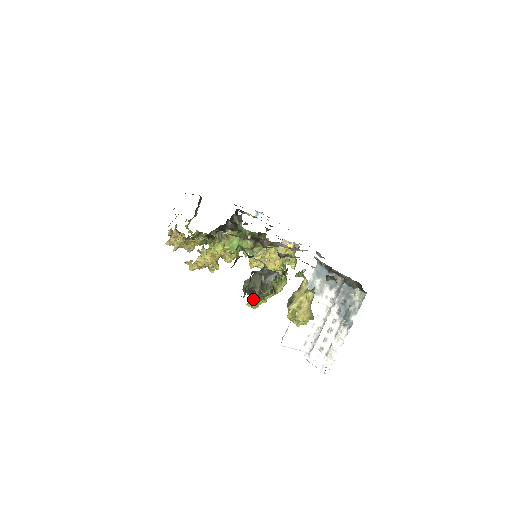
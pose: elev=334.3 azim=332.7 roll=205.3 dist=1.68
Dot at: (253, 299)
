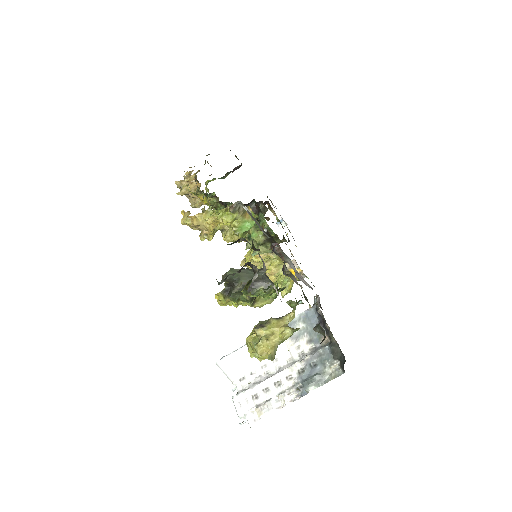
Dot at: (226, 293)
